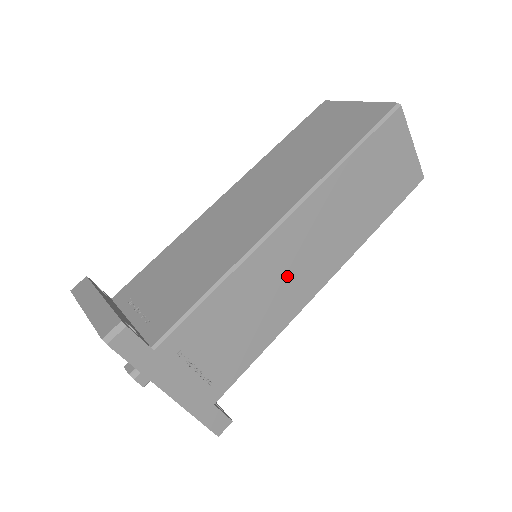
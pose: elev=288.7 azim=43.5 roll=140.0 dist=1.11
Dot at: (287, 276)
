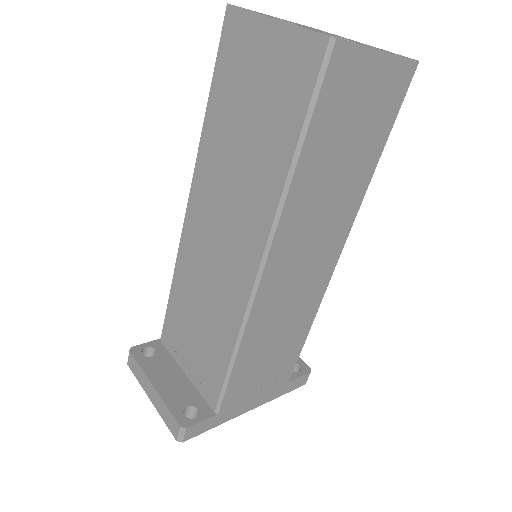
Dot at: (295, 292)
